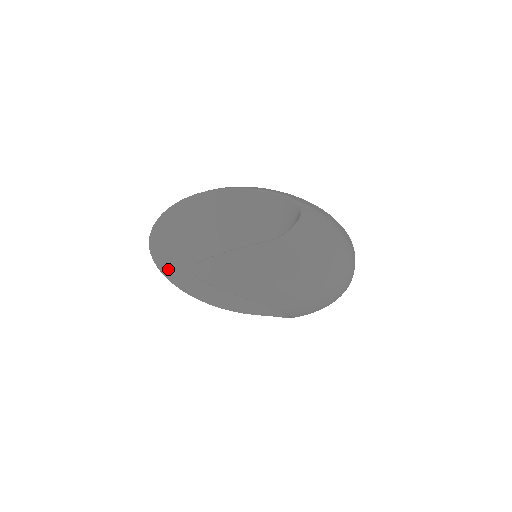
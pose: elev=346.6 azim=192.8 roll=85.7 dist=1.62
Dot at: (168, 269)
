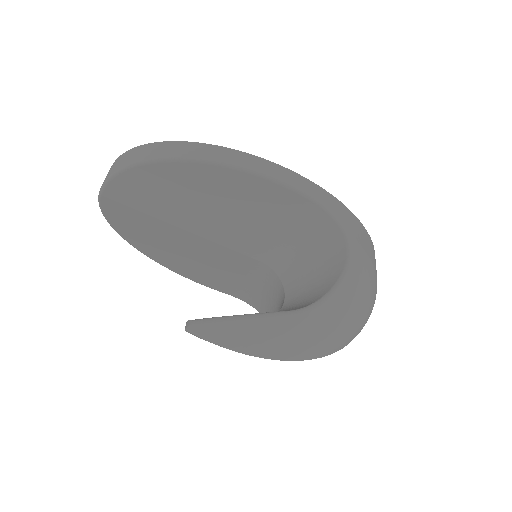
Dot at: (123, 227)
